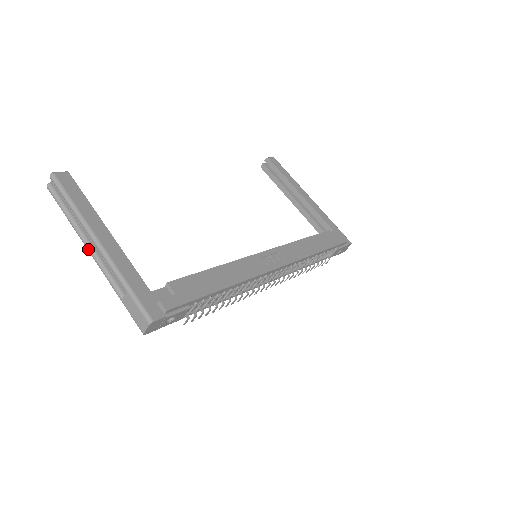
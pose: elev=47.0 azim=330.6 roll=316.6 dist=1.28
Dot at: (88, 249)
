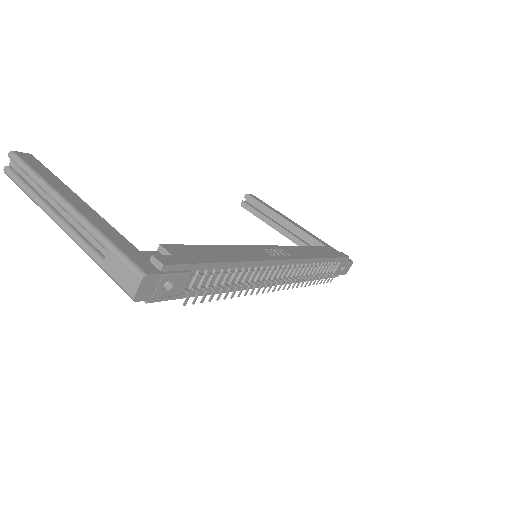
Dot at: (55, 220)
